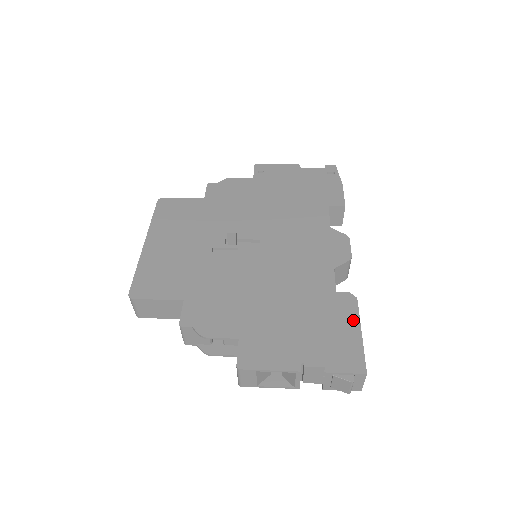
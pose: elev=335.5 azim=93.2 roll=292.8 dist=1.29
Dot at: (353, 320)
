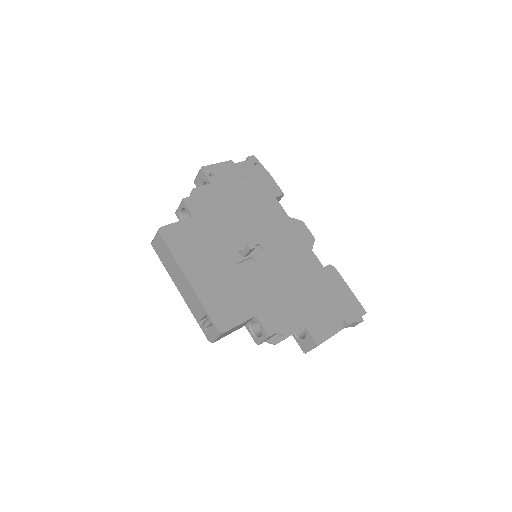
Dot at: (343, 283)
